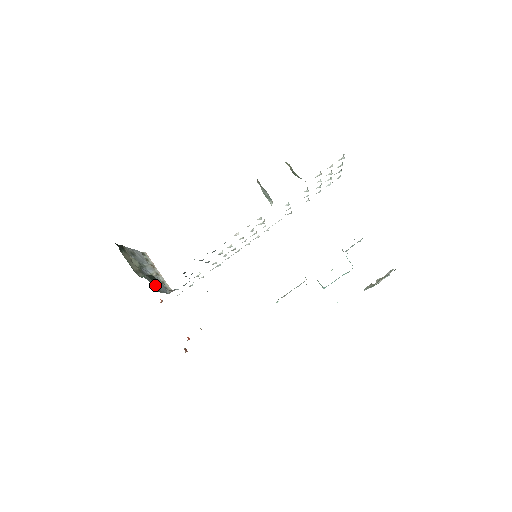
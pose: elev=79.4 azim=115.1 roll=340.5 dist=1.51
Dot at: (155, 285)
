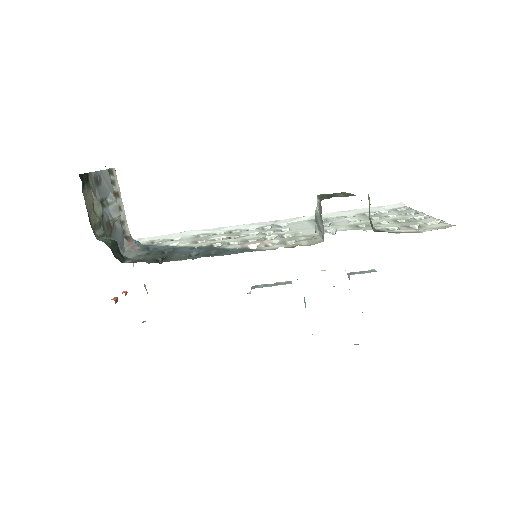
Dot at: occluded
